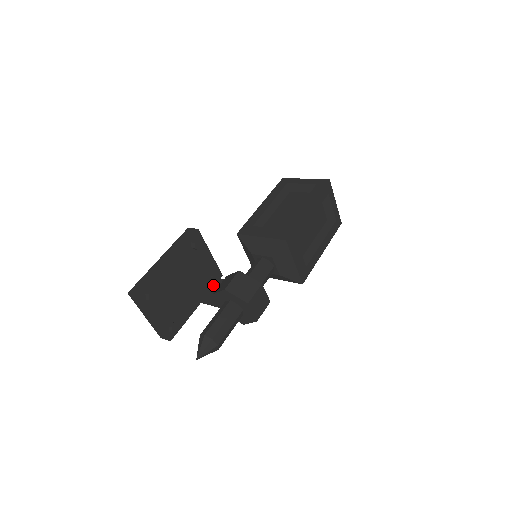
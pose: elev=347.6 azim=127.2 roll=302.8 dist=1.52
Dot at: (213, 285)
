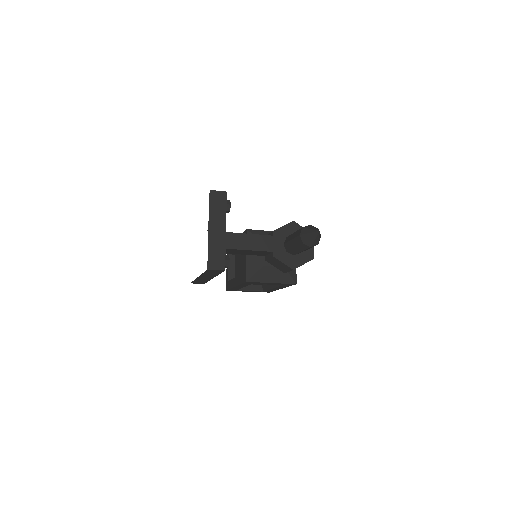
Dot at: occluded
